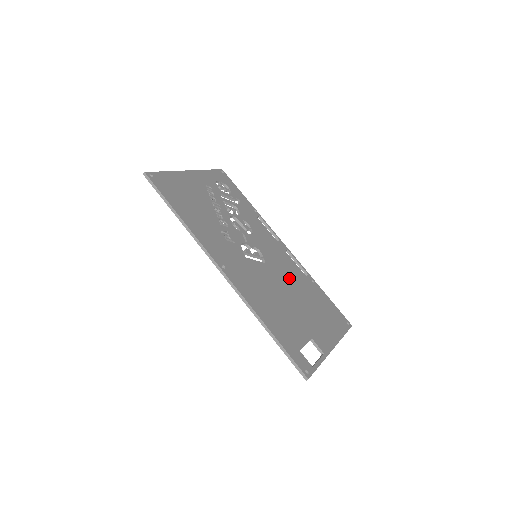
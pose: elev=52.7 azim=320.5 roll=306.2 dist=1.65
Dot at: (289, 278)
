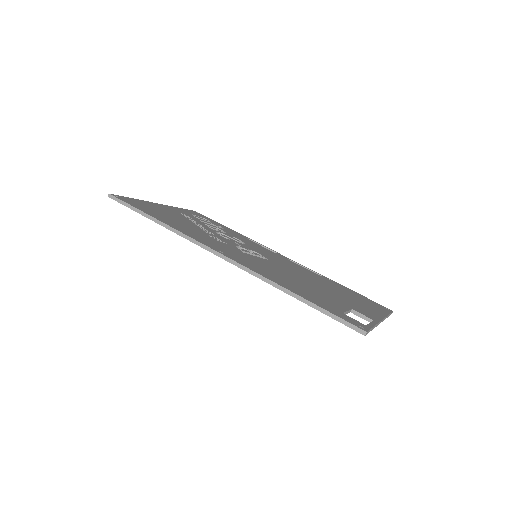
Dot at: (301, 273)
